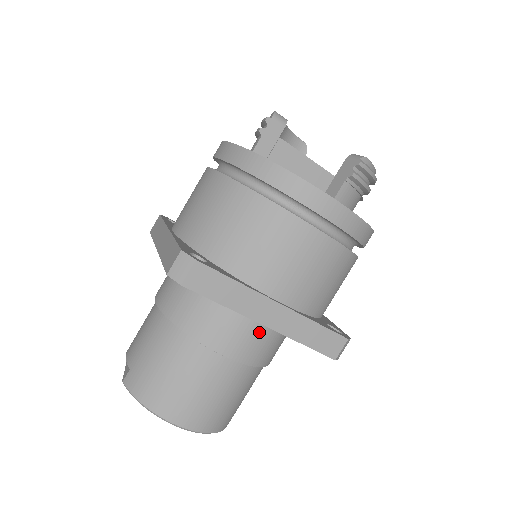
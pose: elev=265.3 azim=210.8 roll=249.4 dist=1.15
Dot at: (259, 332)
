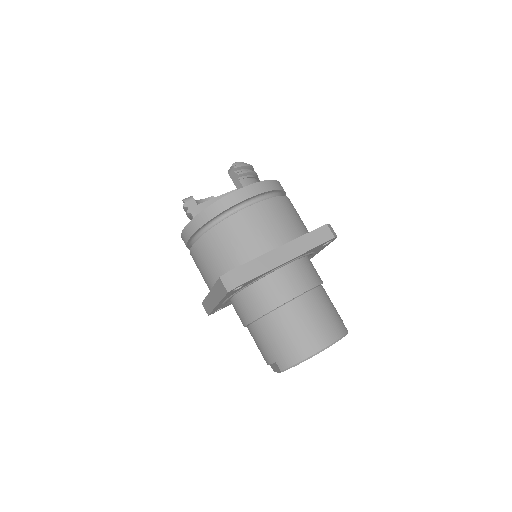
Dot at: (294, 271)
